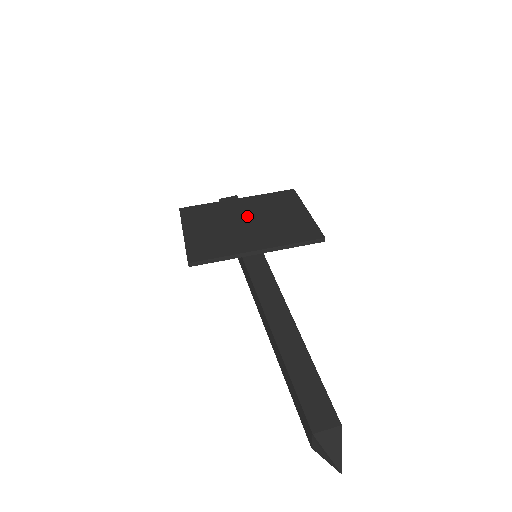
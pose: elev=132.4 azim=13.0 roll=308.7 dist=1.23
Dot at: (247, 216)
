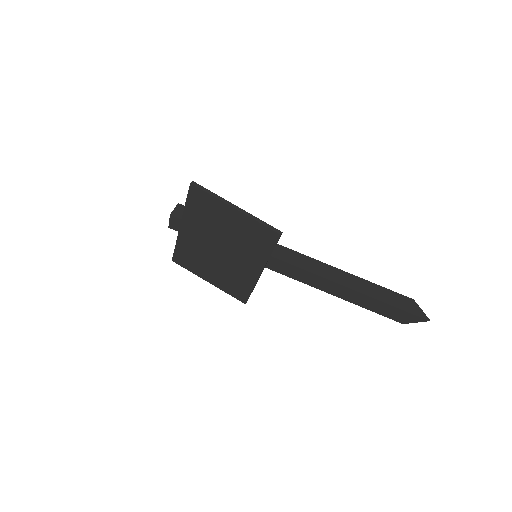
Dot at: (212, 243)
